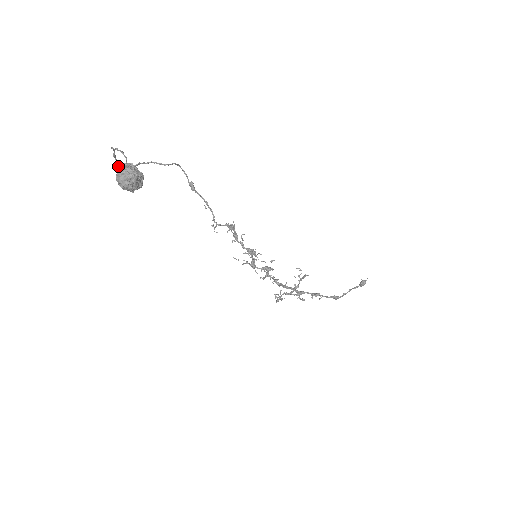
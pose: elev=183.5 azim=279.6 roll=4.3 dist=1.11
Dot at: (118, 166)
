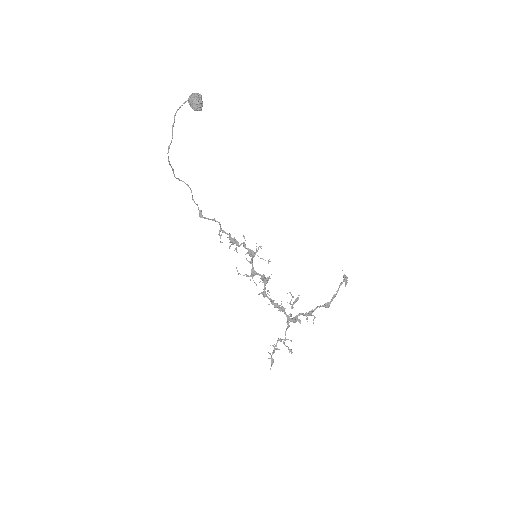
Dot at: (172, 137)
